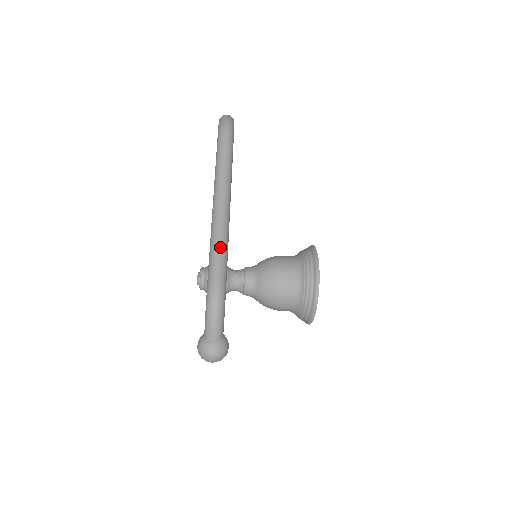
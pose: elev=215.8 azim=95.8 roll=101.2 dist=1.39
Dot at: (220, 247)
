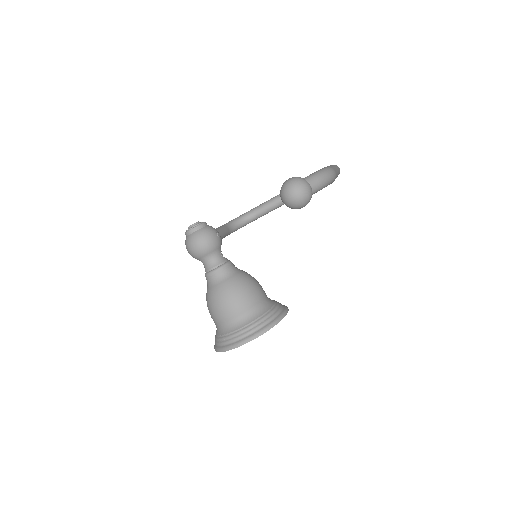
Dot at: occluded
